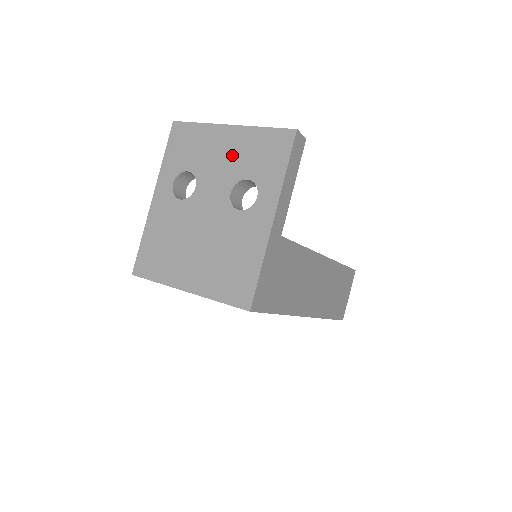
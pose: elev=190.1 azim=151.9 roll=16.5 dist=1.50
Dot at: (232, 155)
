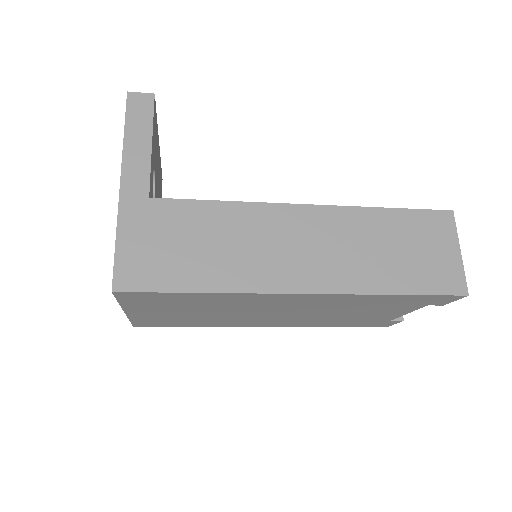
Dot at: occluded
